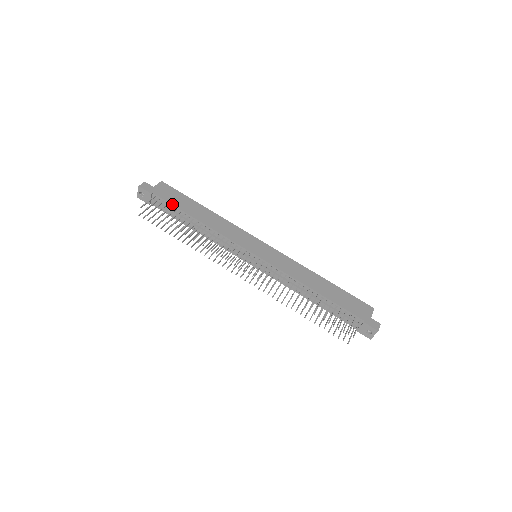
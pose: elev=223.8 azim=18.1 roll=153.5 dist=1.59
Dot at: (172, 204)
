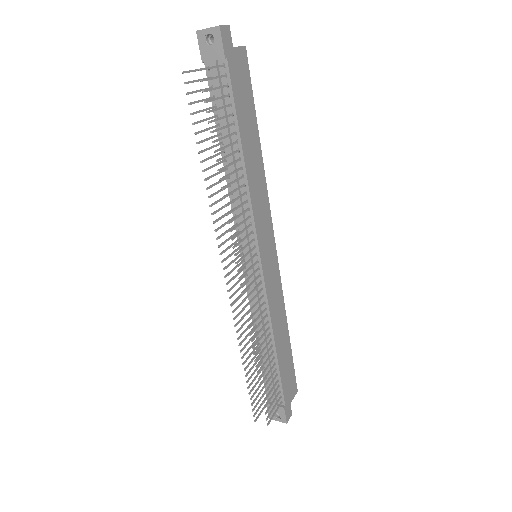
Dot at: (235, 103)
